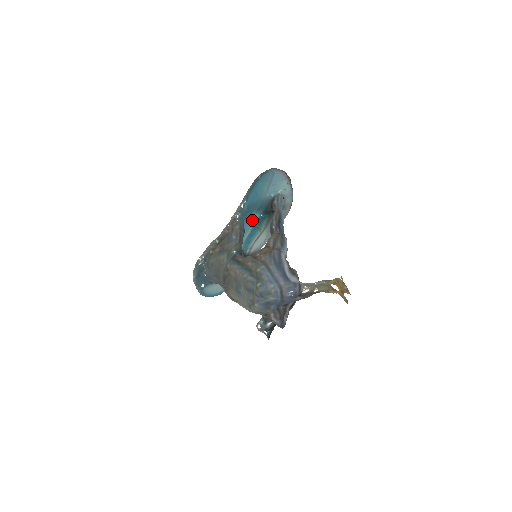
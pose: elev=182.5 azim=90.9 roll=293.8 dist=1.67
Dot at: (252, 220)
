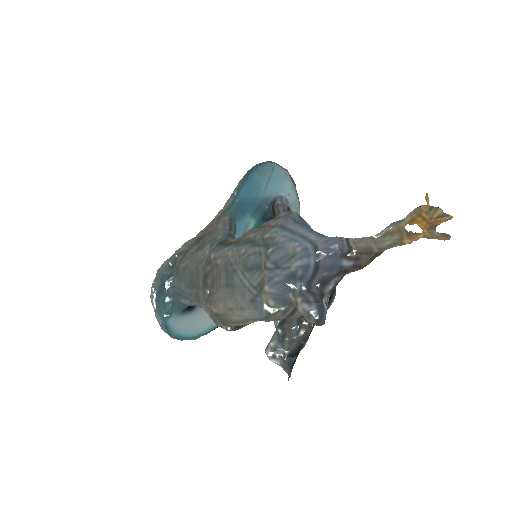
Dot at: (245, 225)
